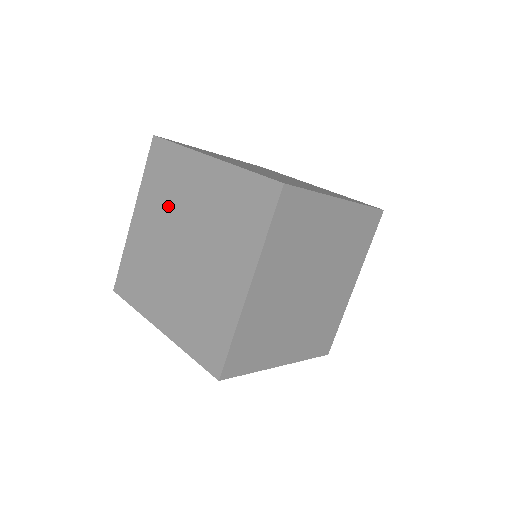
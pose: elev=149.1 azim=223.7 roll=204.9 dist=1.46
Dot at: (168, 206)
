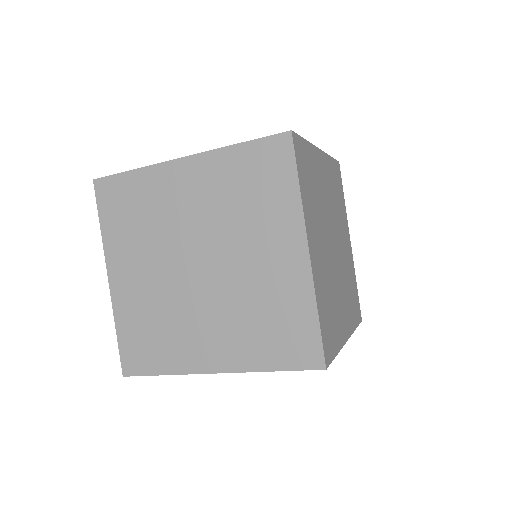
Dot at: (154, 238)
